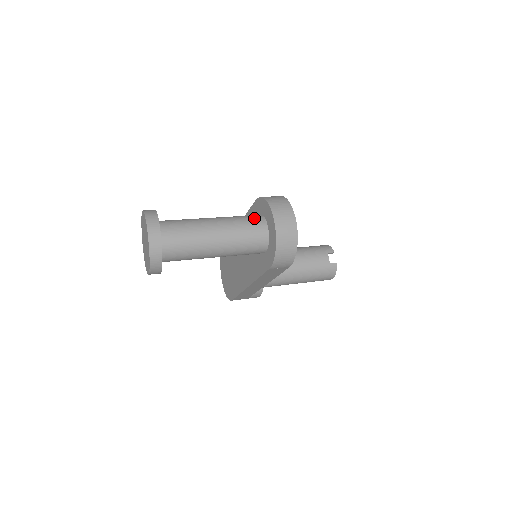
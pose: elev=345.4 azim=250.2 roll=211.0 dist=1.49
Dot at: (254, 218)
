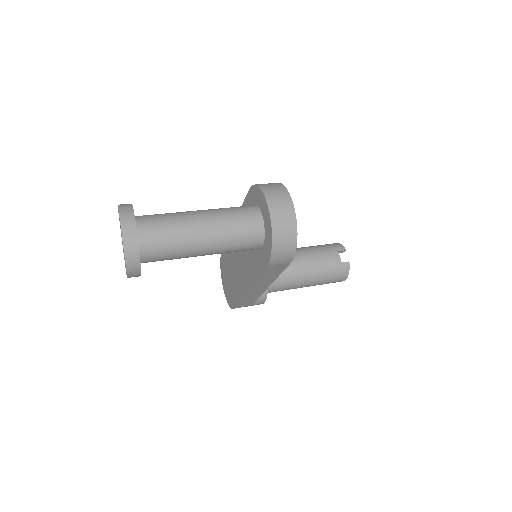
Dot at: (246, 208)
